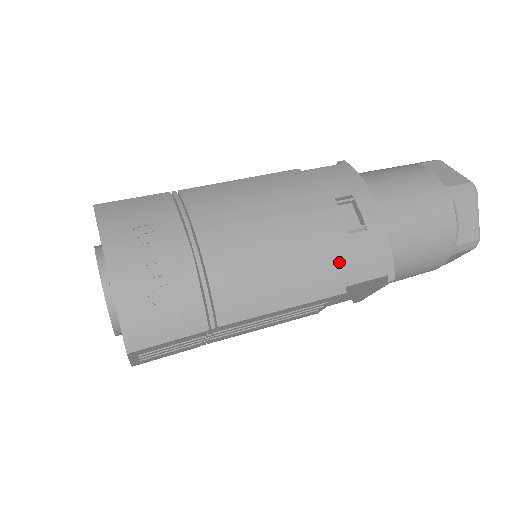
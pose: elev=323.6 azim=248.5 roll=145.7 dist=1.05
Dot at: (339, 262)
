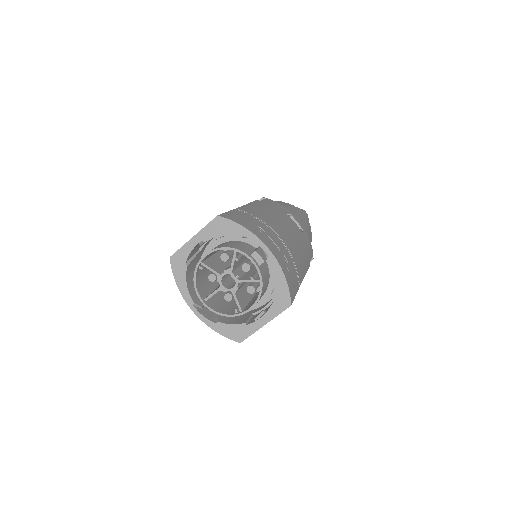
Dot at: (306, 248)
